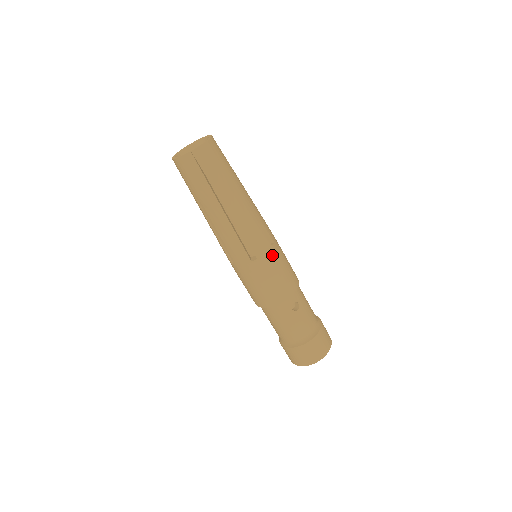
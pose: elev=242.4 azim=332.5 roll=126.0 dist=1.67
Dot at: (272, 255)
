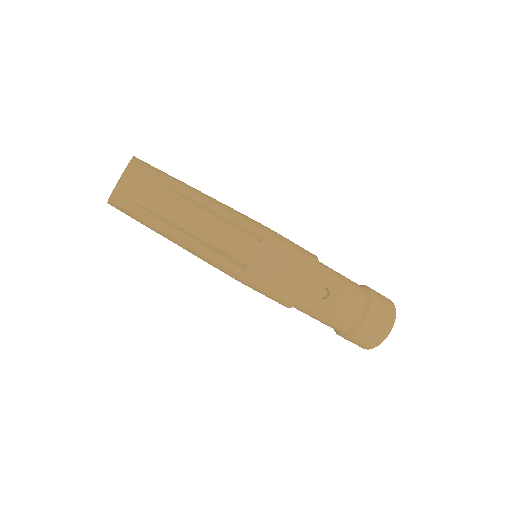
Dot at: (265, 253)
